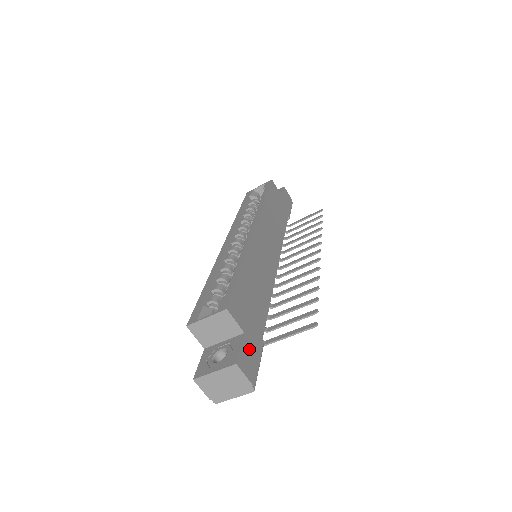
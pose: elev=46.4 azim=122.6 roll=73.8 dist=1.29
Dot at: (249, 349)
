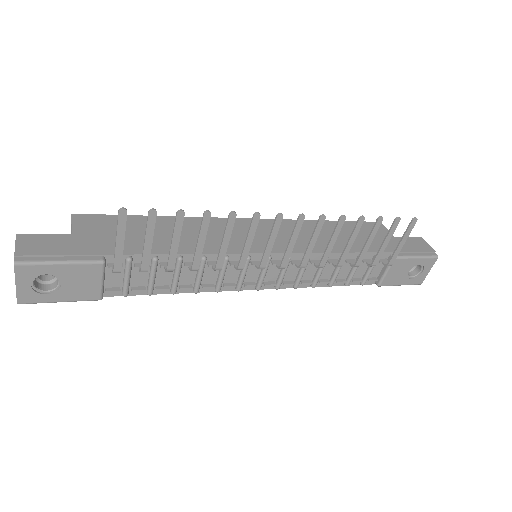
Dot at: (59, 243)
